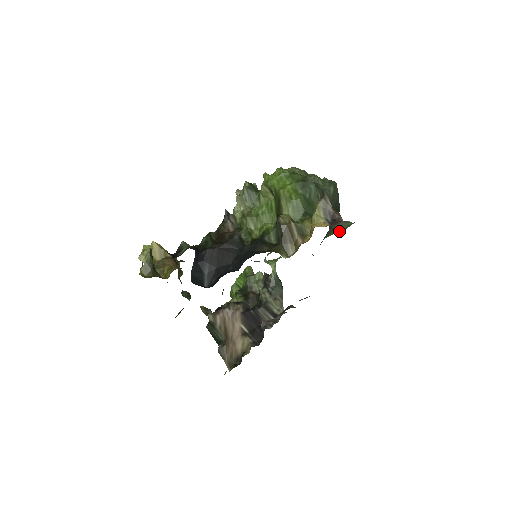
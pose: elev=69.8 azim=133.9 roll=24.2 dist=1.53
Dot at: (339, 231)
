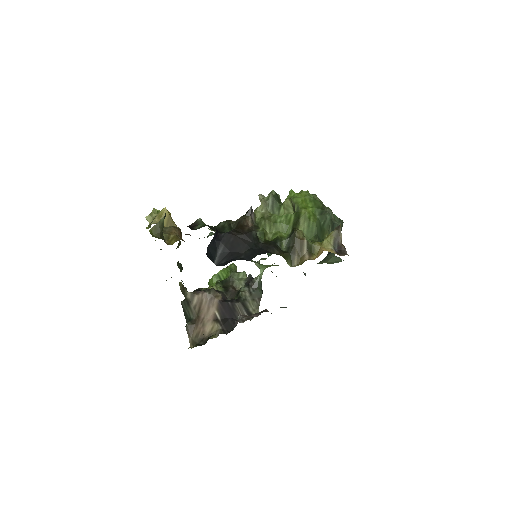
Dot at: (329, 263)
